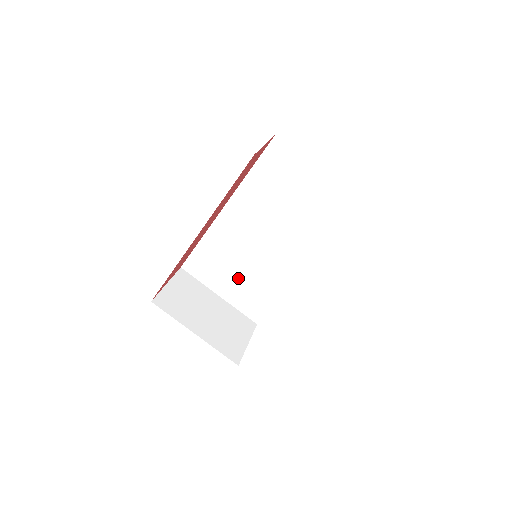
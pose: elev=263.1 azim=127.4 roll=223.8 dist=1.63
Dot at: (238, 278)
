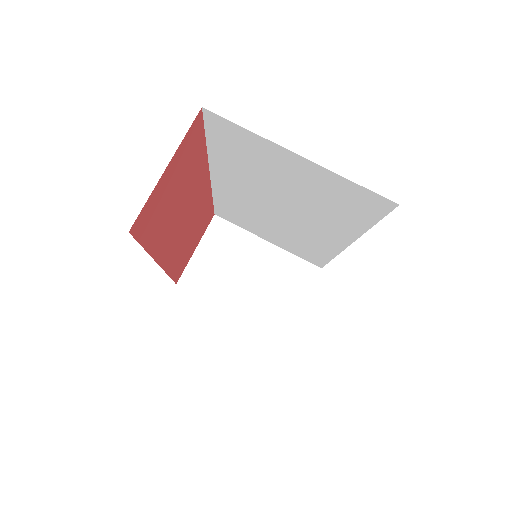
Dot at: (275, 233)
